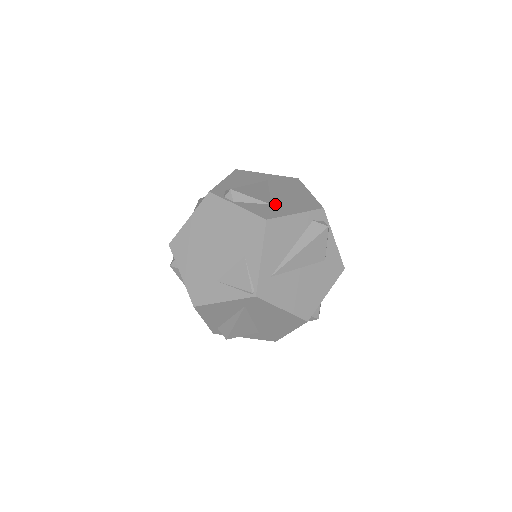
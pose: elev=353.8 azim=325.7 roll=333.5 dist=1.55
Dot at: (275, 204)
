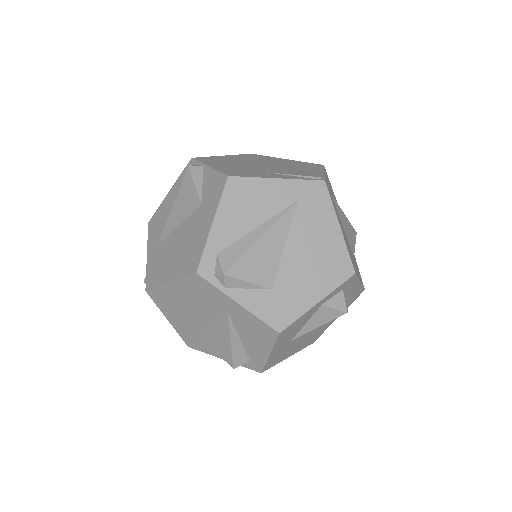
Dot at: occluded
